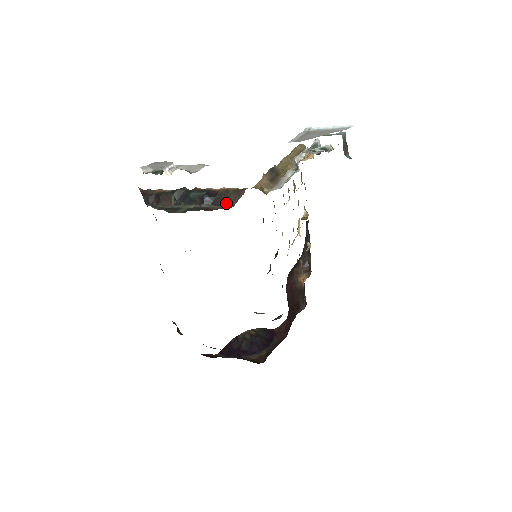
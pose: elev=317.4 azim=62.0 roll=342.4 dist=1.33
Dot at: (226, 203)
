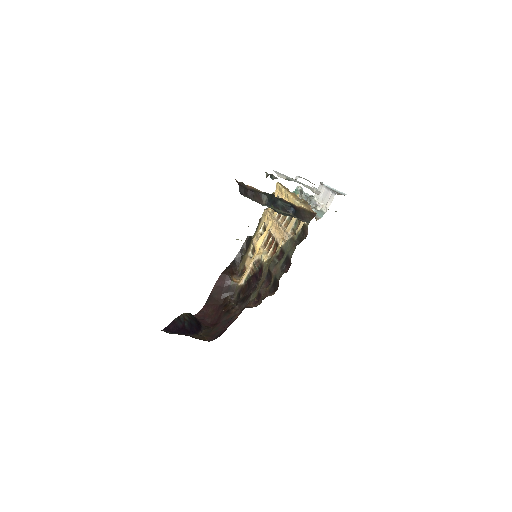
Dot at: (304, 218)
